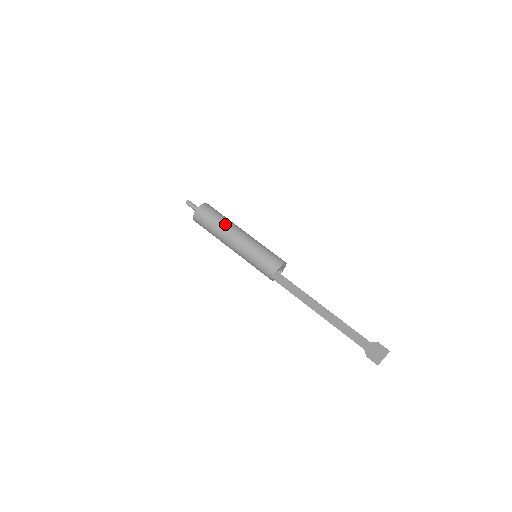
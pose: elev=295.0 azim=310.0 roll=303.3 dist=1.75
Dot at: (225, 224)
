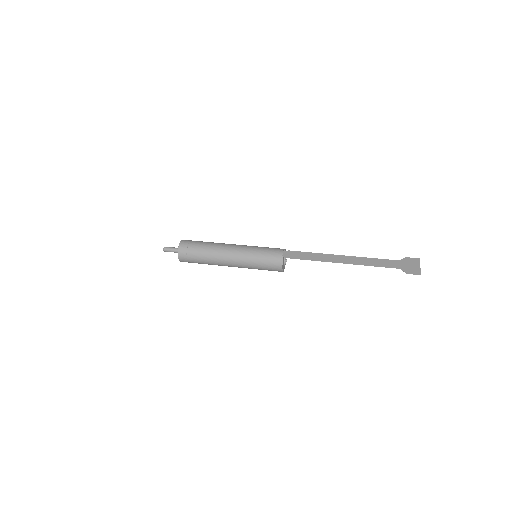
Dot at: occluded
